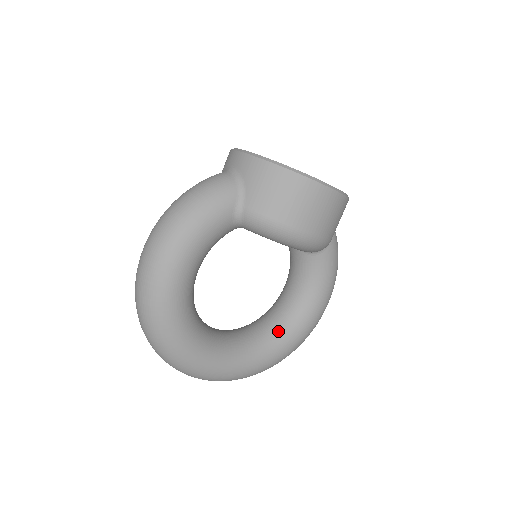
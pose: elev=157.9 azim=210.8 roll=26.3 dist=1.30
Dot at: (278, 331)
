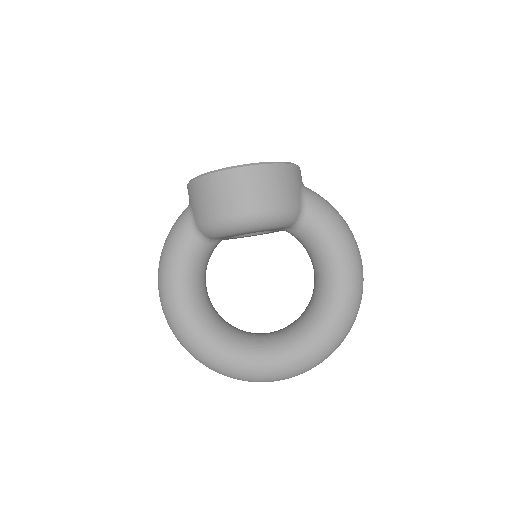
Dot at: (314, 312)
